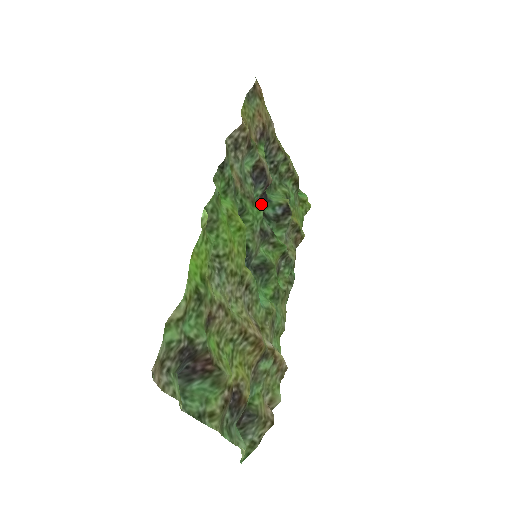
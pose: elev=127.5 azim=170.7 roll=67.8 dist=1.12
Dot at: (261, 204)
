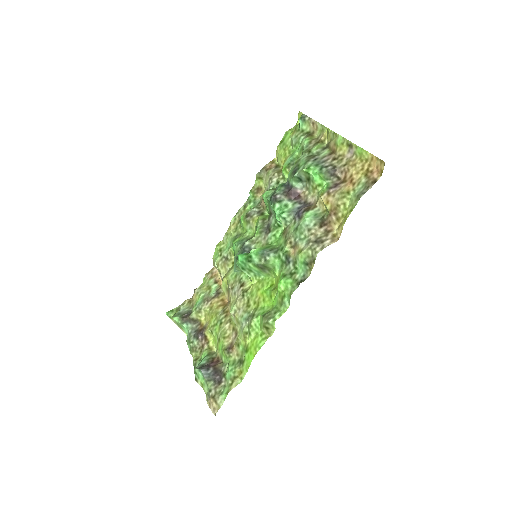
Dot at: (279, 189)
